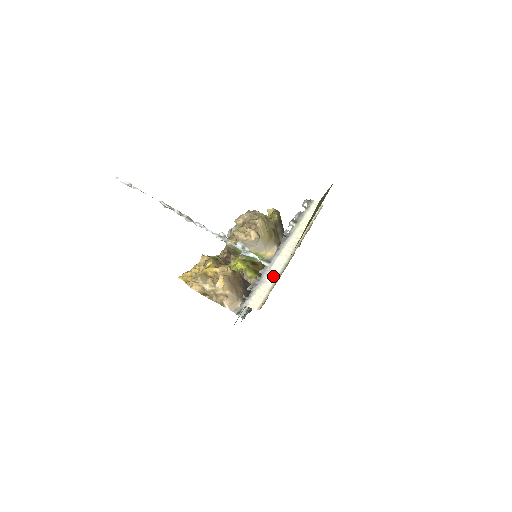
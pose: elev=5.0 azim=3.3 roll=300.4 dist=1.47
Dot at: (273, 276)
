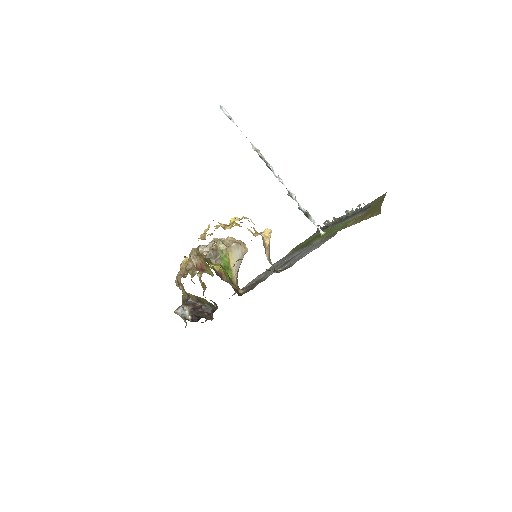
Dot at: occluded
